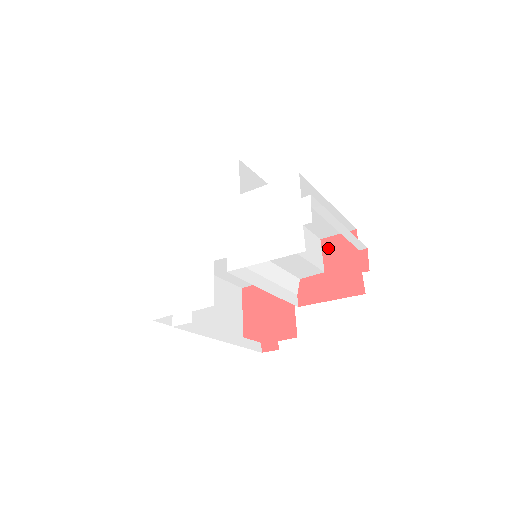
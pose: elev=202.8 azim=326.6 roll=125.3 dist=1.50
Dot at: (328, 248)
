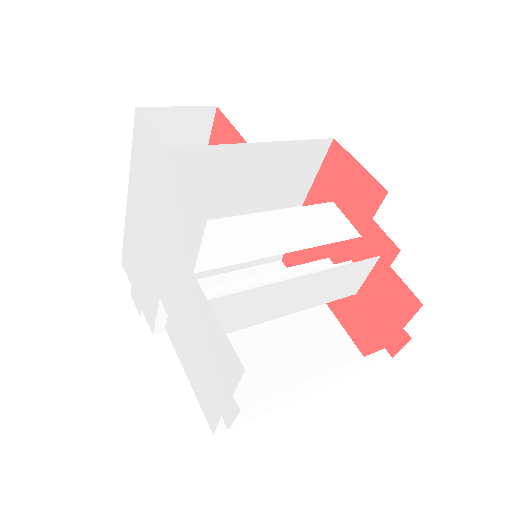
Dot at: (379, 278)
